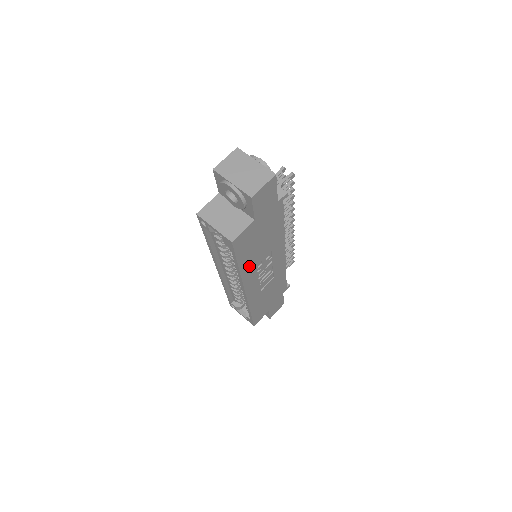
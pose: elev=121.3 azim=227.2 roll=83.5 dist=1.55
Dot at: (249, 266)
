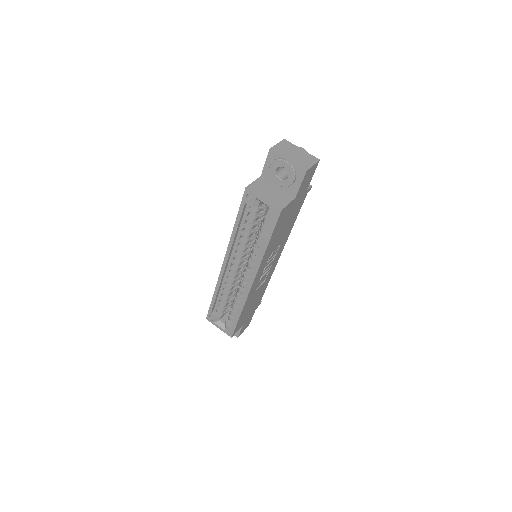
Dot at: (269, 250)
